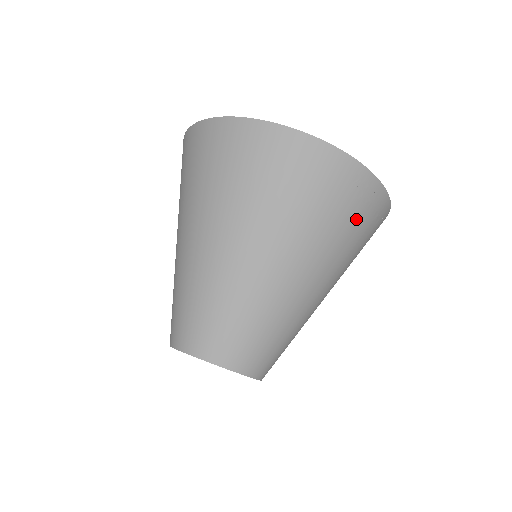
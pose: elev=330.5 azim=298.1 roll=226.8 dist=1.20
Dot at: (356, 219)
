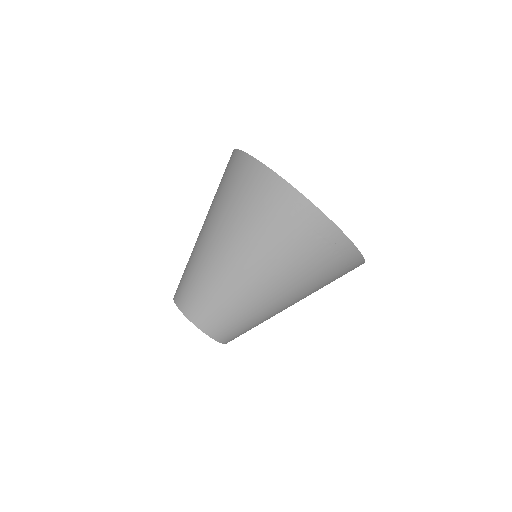
Dot at: (292, 232)
